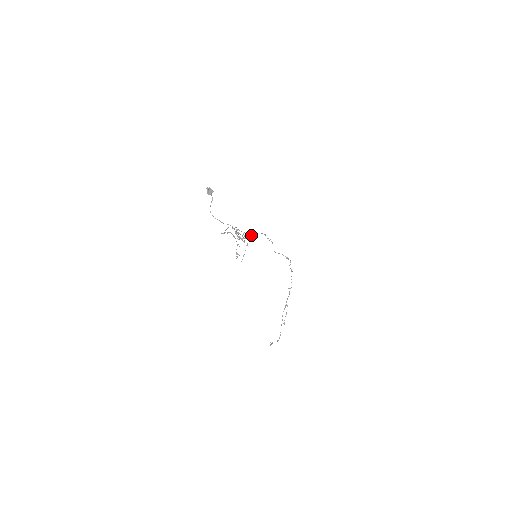
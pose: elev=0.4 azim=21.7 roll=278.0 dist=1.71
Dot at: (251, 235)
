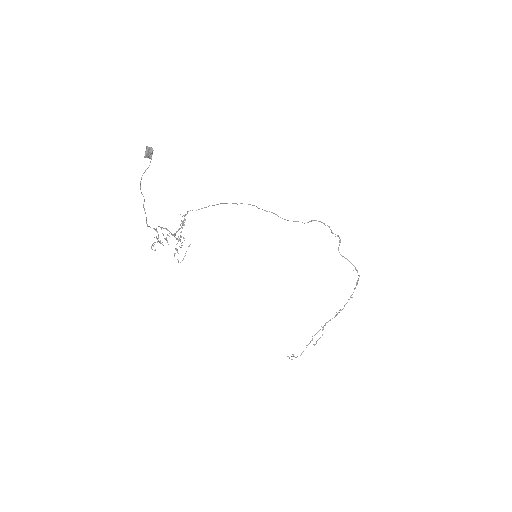
Dot at: (180, 239)
